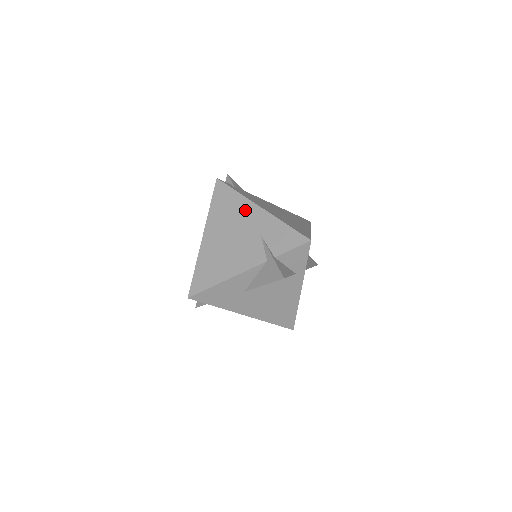
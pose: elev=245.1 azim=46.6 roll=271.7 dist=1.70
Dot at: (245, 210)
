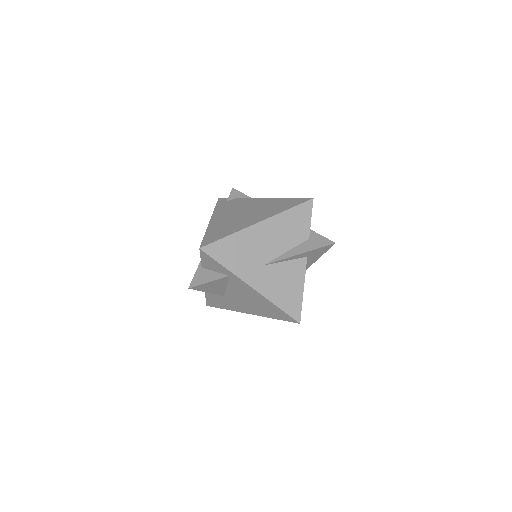
Dot at: occluded
